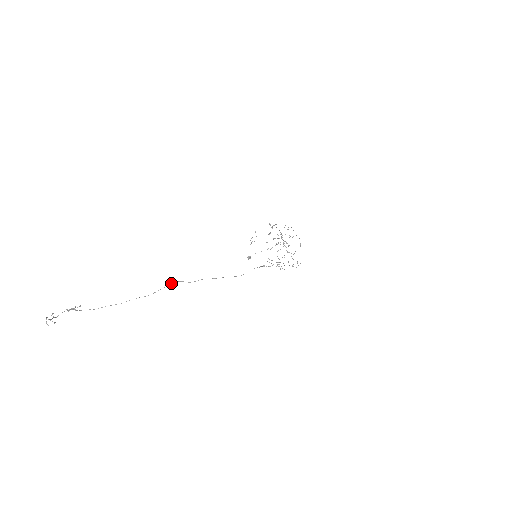
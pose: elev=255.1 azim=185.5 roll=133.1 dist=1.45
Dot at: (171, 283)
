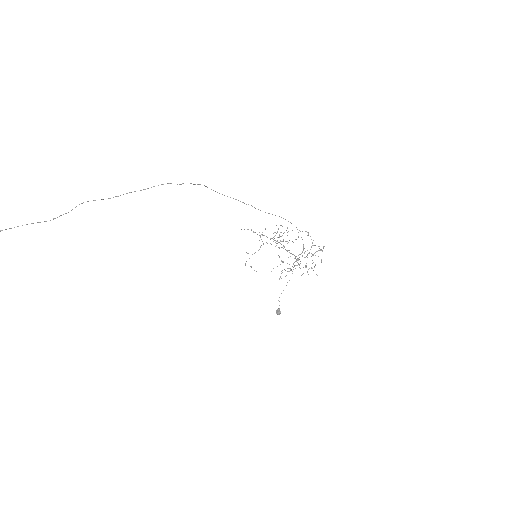
Dot at: (79, 204)
